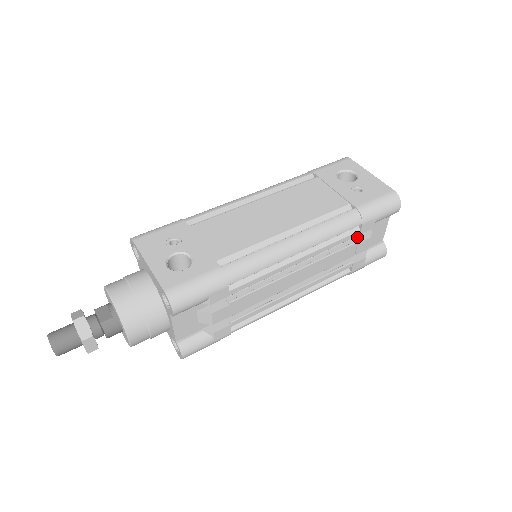
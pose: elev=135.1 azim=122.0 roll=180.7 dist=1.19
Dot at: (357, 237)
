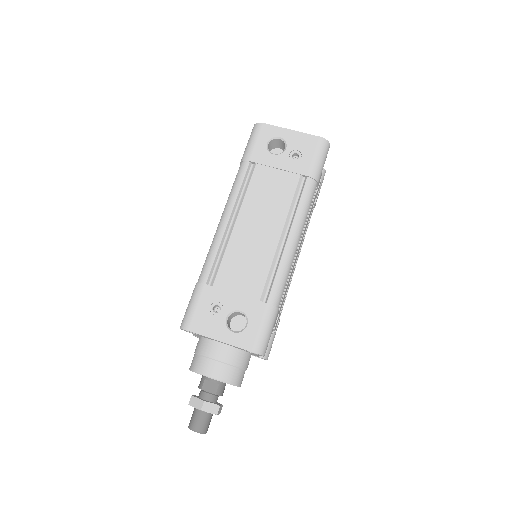
Dot at: occluded
